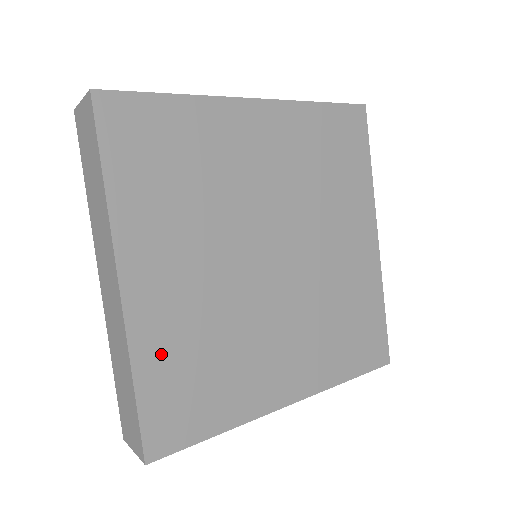
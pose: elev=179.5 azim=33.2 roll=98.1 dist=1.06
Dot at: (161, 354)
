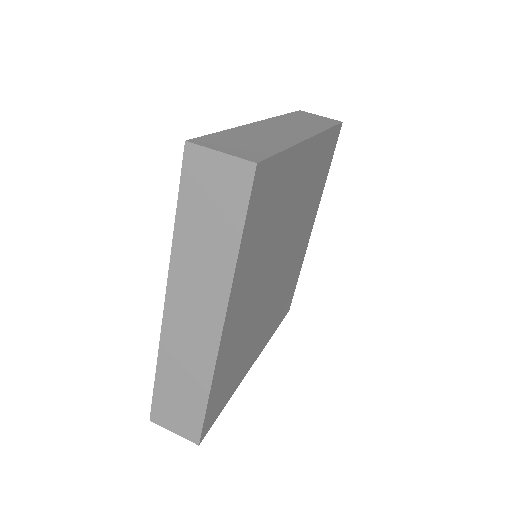
Dot at: (275, 323)
